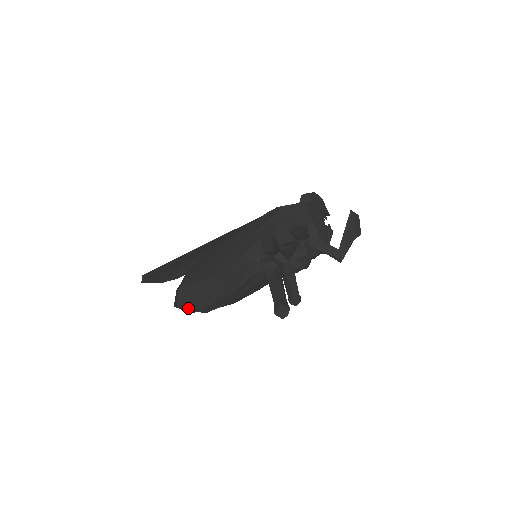
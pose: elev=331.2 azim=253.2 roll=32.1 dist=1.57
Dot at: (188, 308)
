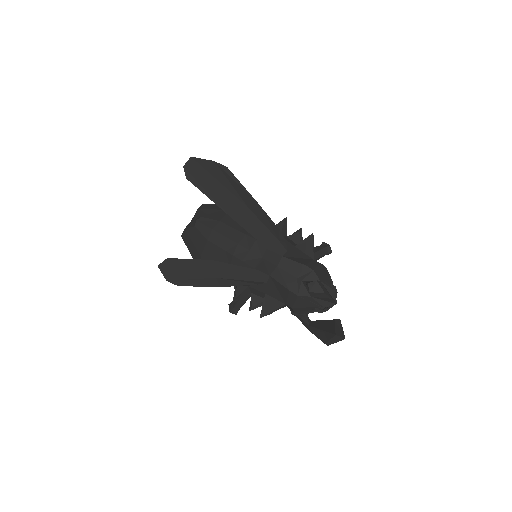
Dot at: occluded
